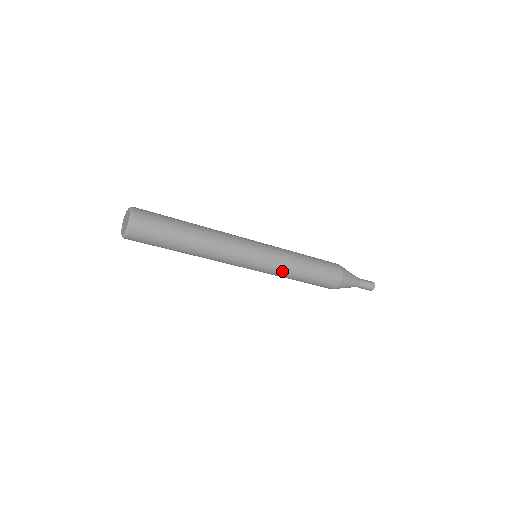
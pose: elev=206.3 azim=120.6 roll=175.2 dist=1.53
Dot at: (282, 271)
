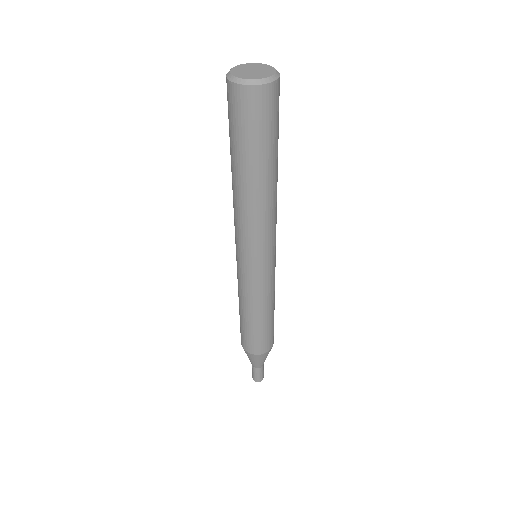
Dot at: (254, 295)
